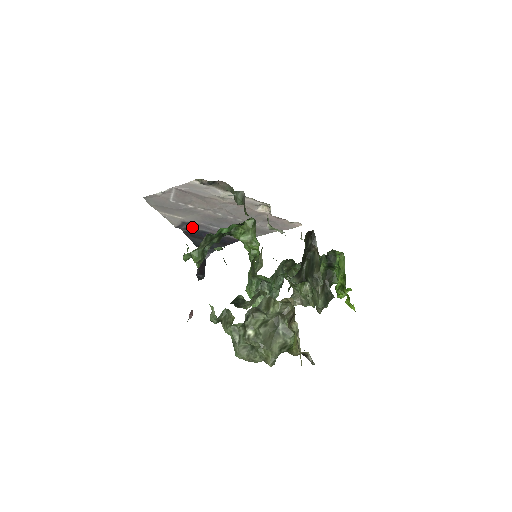
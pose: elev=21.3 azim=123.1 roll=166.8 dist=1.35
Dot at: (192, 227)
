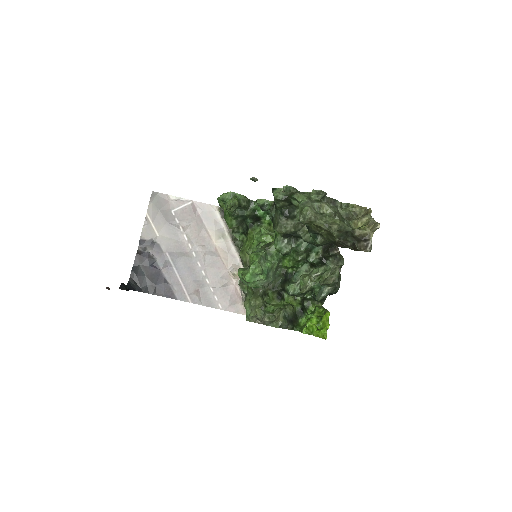
Dot at: (152, 252)
